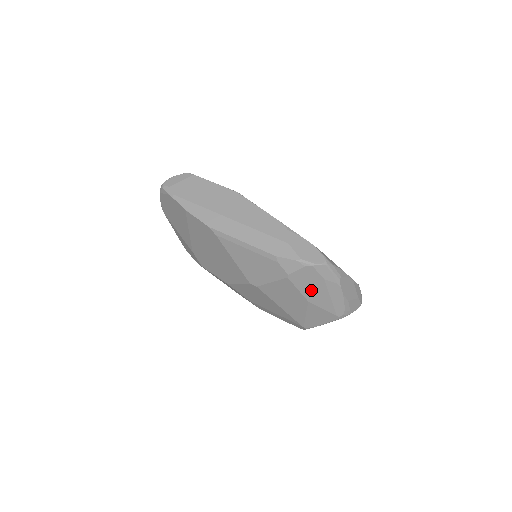
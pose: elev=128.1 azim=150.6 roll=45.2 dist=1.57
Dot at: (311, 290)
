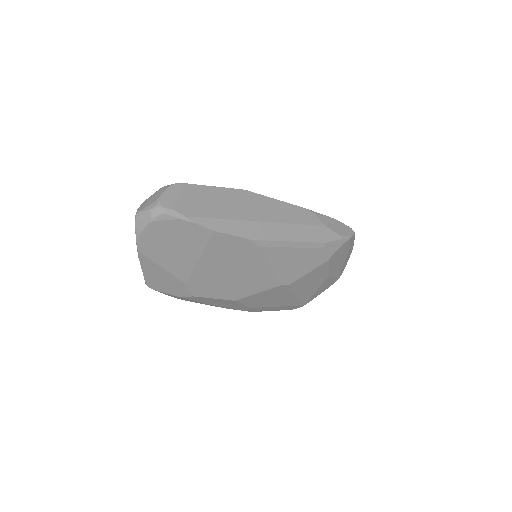
Dot at: (336, 264)
